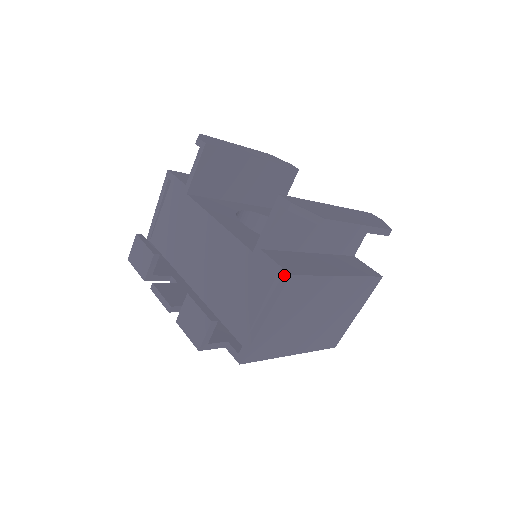
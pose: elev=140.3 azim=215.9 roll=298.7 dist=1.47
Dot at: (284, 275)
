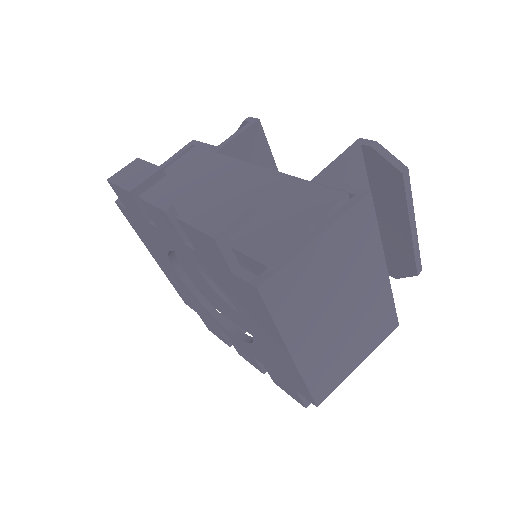
Dot at: (360, 192)
